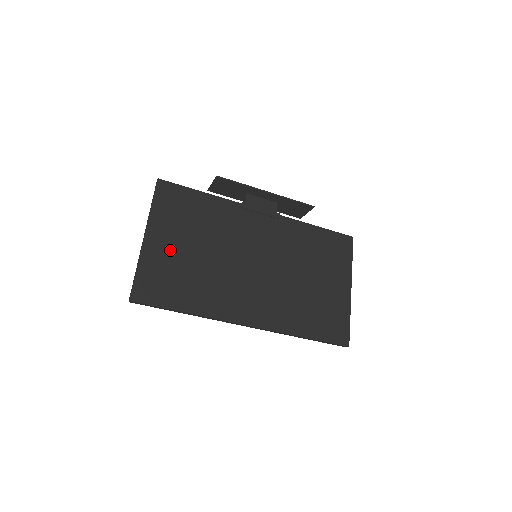
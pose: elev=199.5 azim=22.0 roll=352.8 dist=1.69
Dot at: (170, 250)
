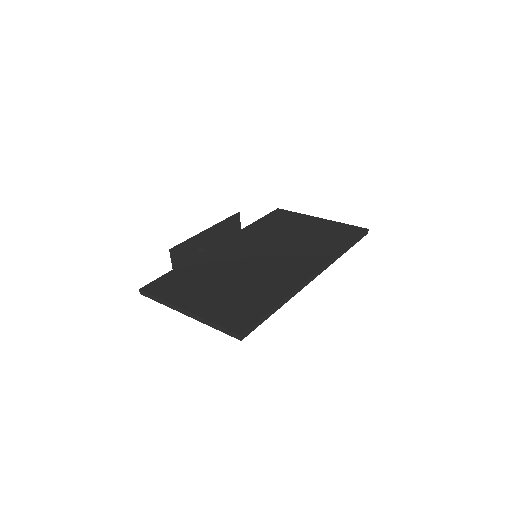
Dot at: (211, 299)
